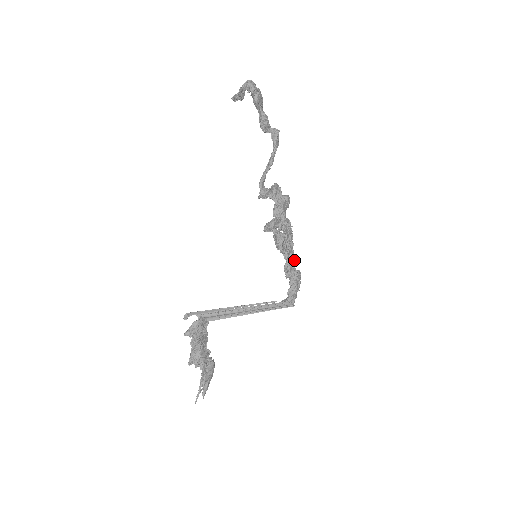
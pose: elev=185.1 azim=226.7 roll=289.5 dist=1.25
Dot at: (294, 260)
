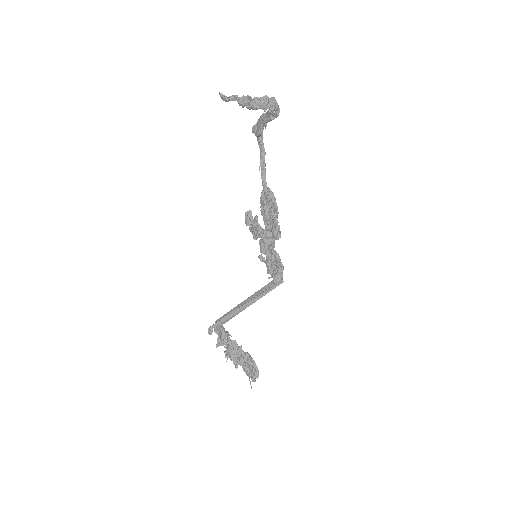
Dot at: occluded
